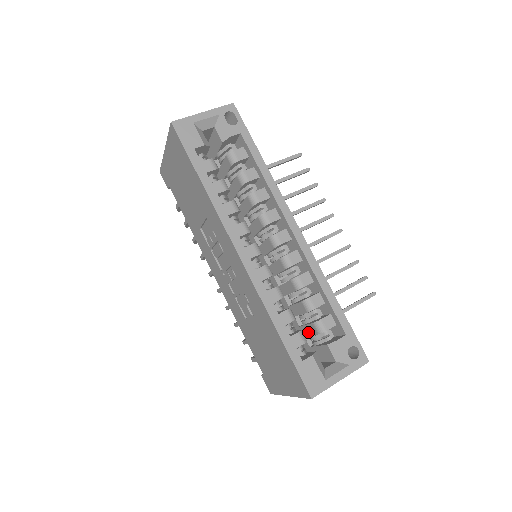
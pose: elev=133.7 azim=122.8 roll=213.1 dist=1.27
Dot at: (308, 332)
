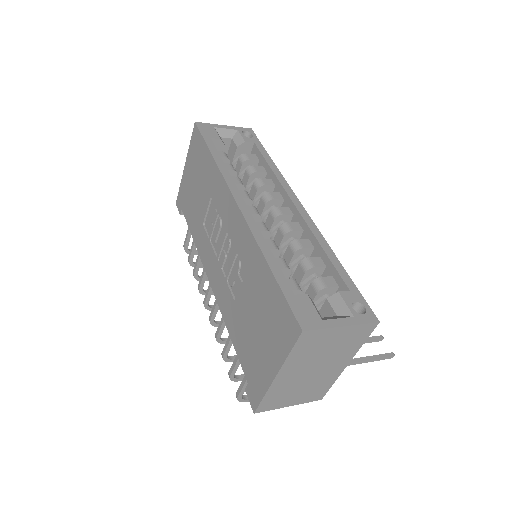
Dot at: occluded
